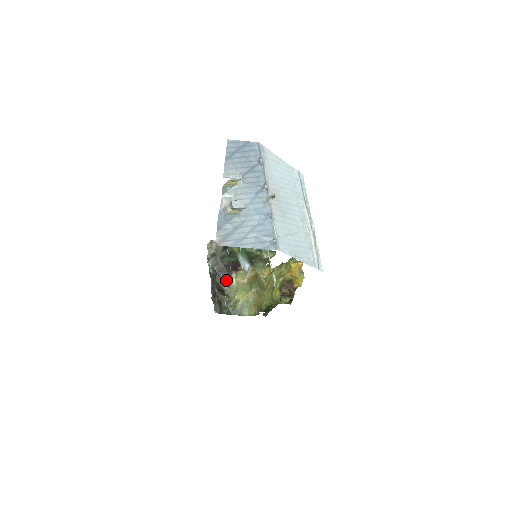
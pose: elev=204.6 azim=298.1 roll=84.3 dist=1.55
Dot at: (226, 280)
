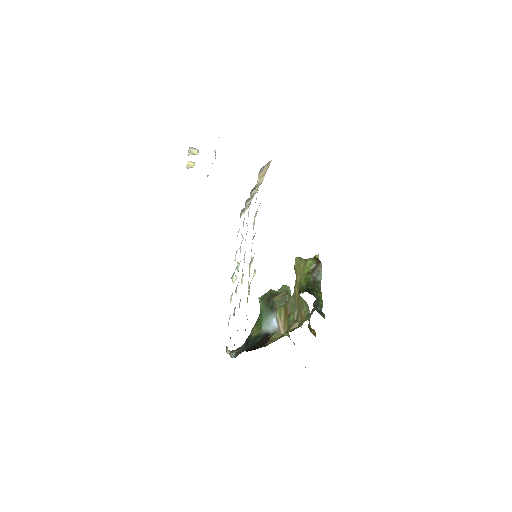
Dot at: (260, 347)
